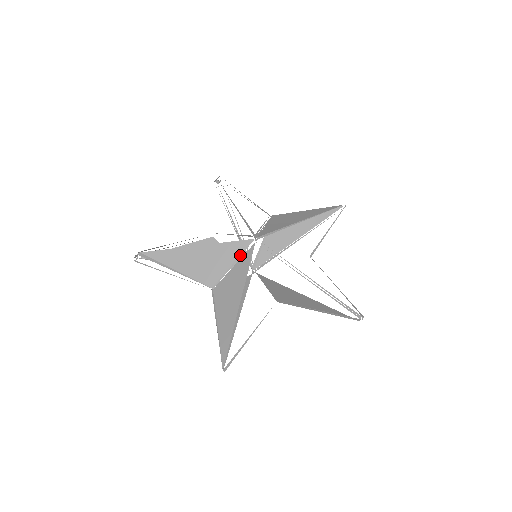
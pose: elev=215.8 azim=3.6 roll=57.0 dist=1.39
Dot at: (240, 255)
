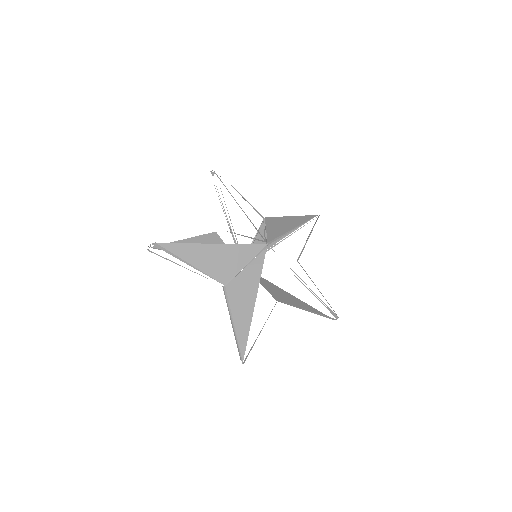
Dot at: (252, 257)
